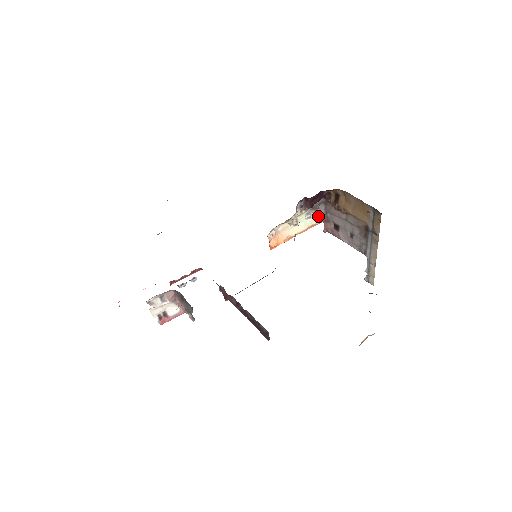
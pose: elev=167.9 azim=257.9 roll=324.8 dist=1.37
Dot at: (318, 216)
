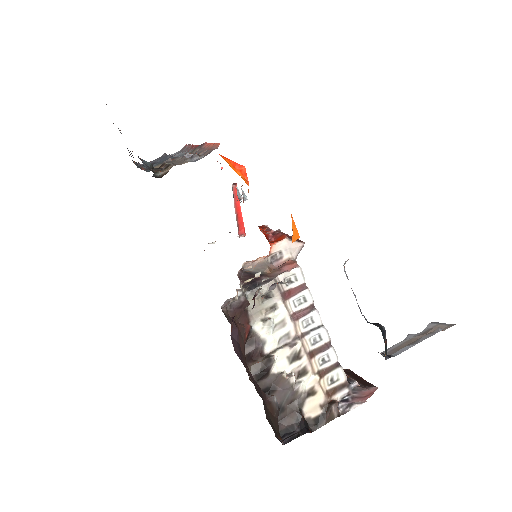
Dot at: occluded
